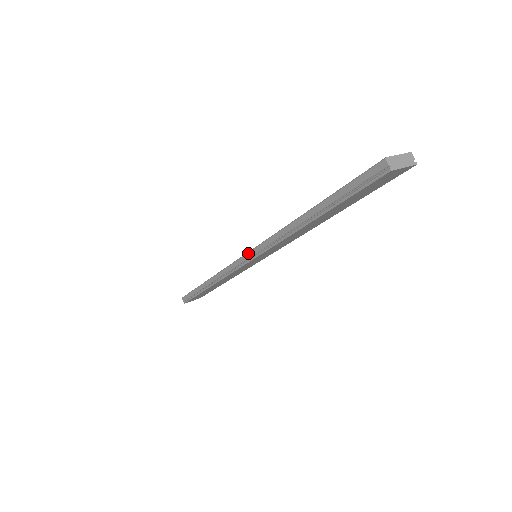
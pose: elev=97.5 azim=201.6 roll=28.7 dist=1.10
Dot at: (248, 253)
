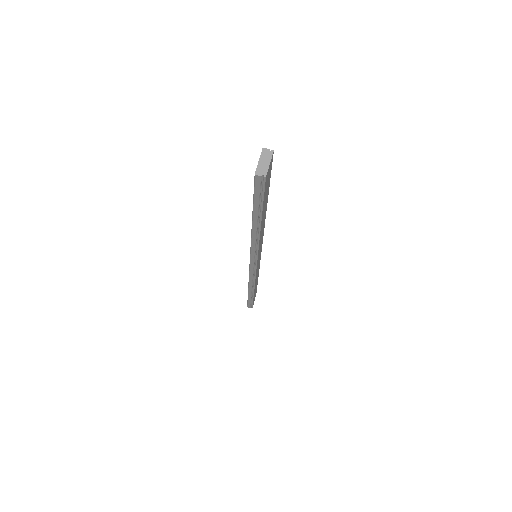
Dot at: (250, 262)
